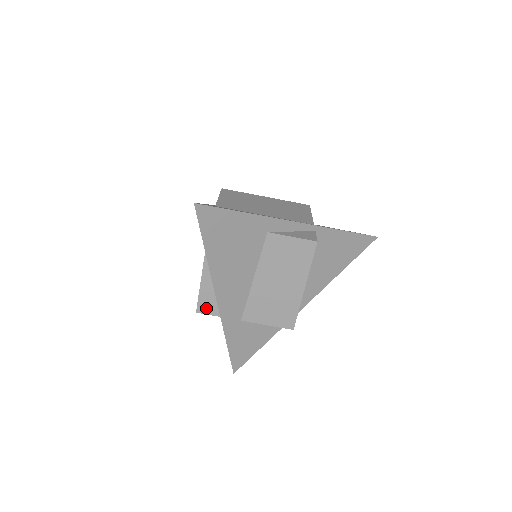
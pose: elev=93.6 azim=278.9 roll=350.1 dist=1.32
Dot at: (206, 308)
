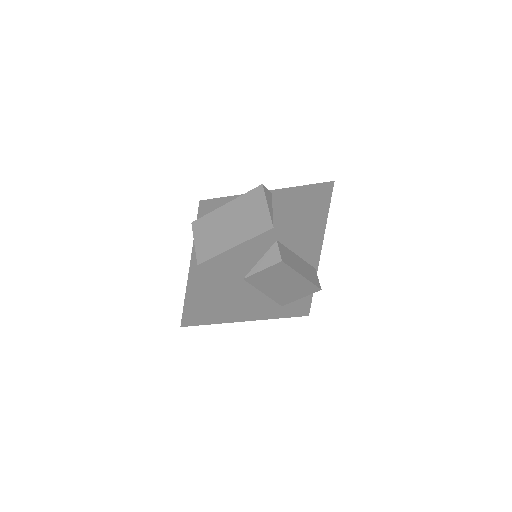
Dot at: occluded
